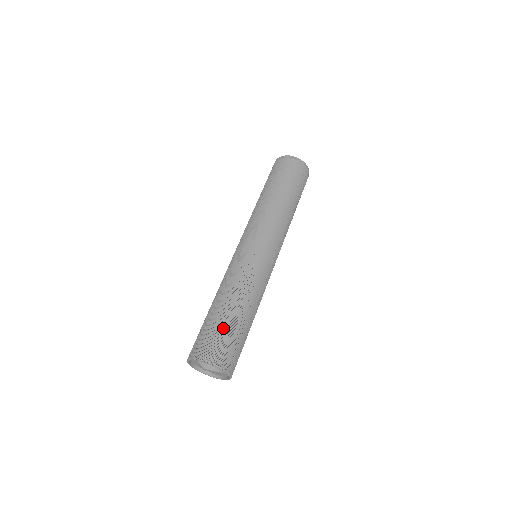
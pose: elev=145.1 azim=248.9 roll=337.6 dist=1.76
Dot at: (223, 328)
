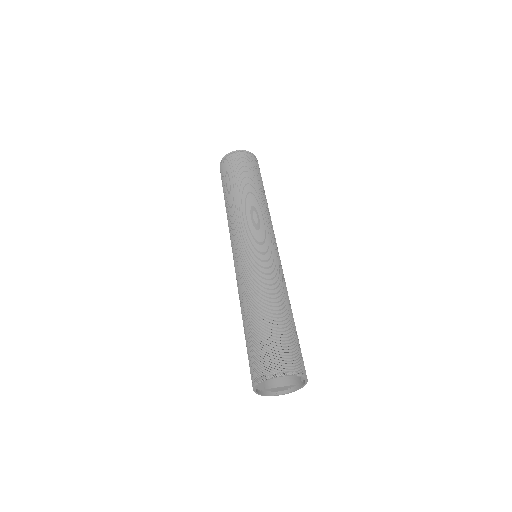
Dot at: (285, 334)
